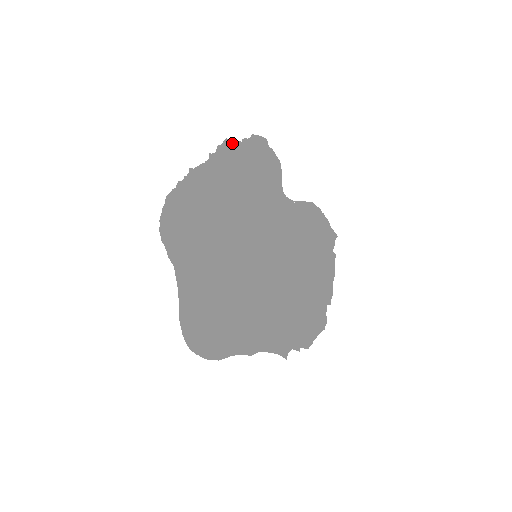
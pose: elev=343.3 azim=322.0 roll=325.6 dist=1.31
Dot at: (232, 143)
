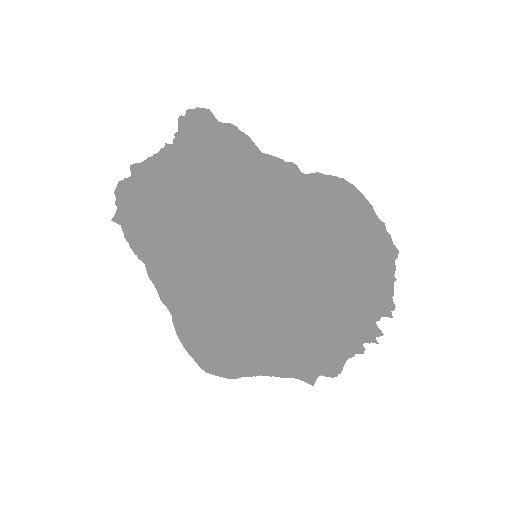
Dot at: occluded
